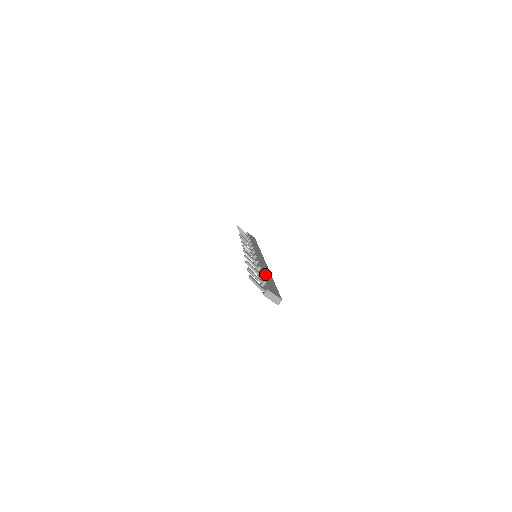
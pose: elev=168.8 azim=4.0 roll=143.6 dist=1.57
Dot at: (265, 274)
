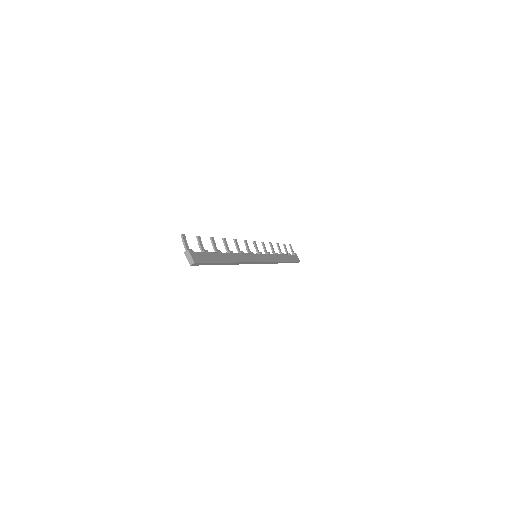
Dot at: (221, 254)
